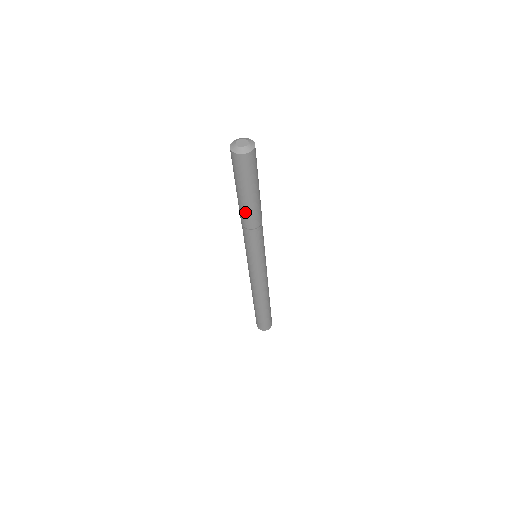
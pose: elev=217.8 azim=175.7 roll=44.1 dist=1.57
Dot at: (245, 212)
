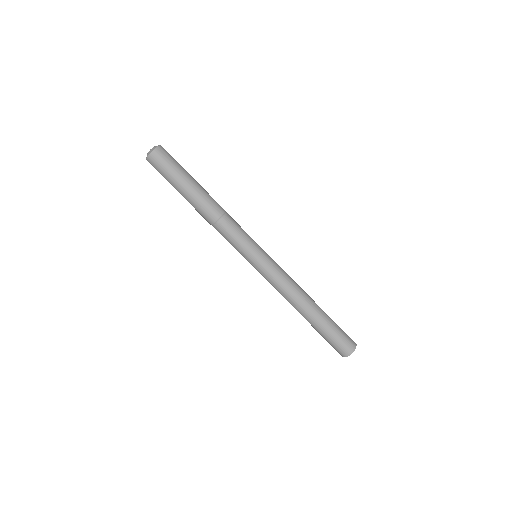
Dot at: (199, 205)
